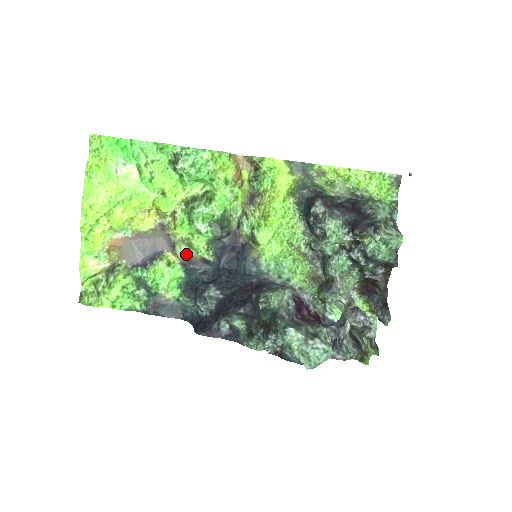
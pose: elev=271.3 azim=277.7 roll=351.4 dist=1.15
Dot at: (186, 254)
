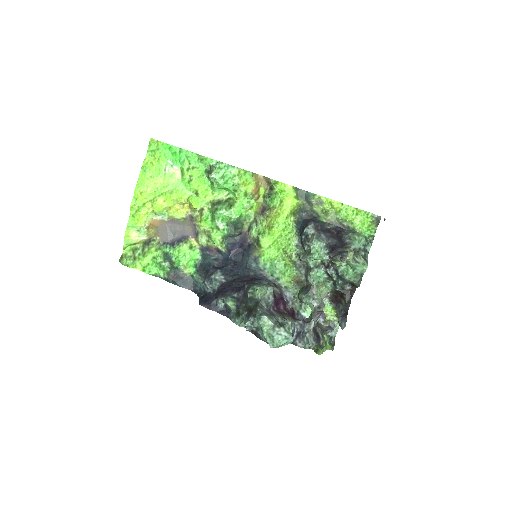
Dot at: (205, 242)
